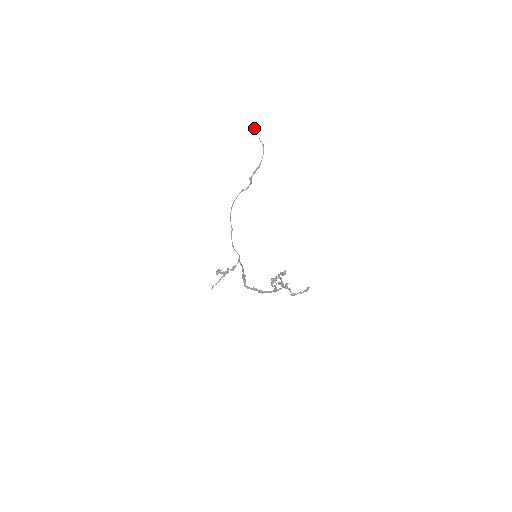
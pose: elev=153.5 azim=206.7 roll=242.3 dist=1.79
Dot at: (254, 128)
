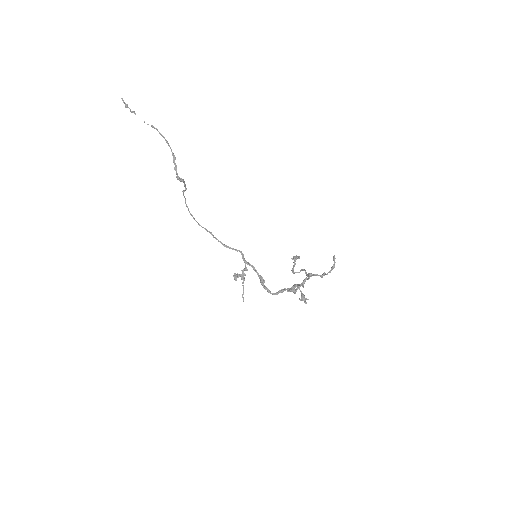
Dot at: (126, 107)
